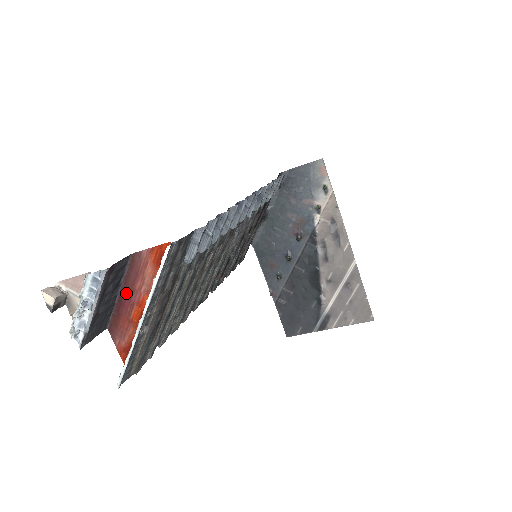
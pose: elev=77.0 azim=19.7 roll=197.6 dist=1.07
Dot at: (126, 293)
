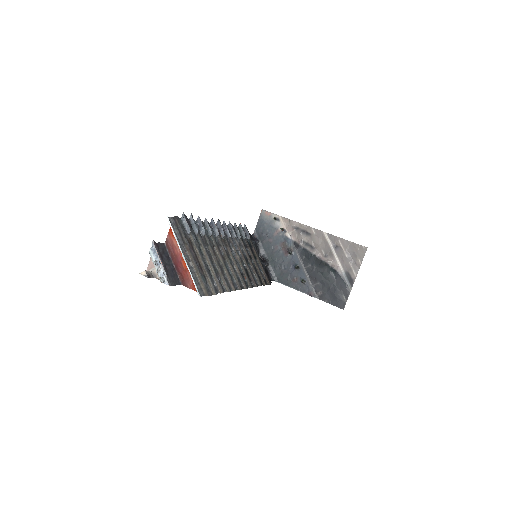
Dot at: (175, 261)
